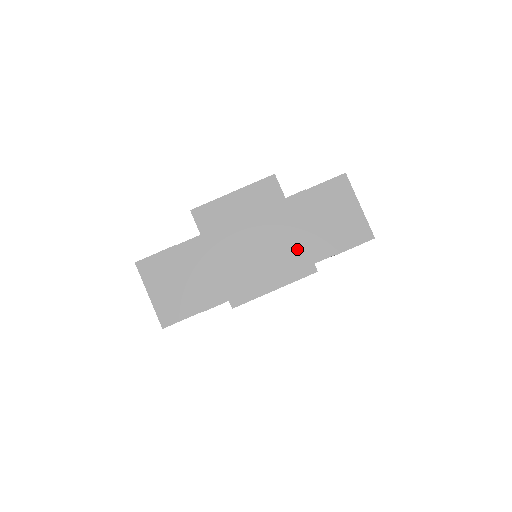
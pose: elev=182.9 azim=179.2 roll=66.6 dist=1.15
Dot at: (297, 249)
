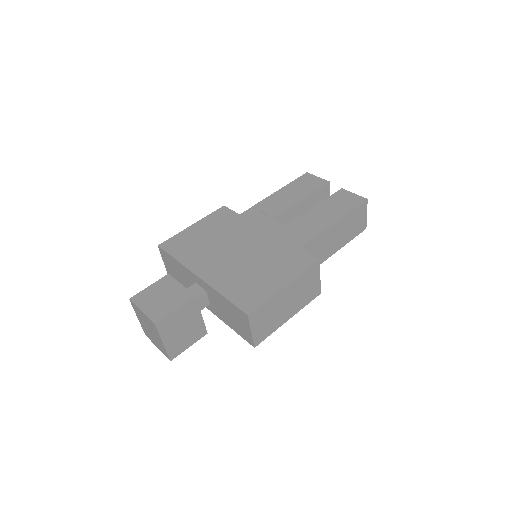
Dot at: (164, 349)
